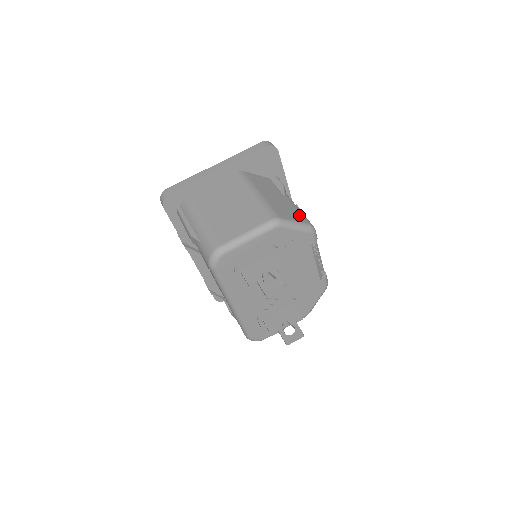
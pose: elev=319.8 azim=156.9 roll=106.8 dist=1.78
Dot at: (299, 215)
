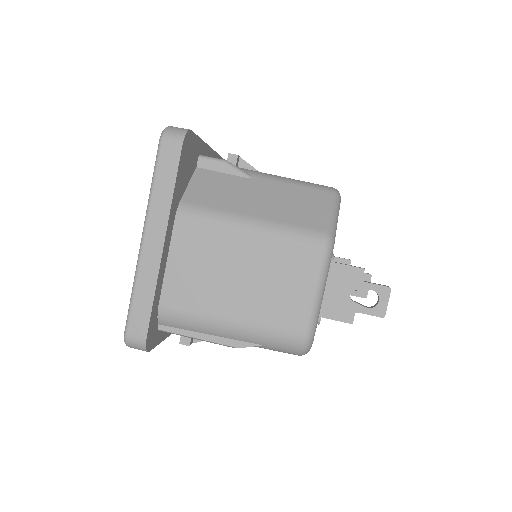
Dot at: (311, 194)
